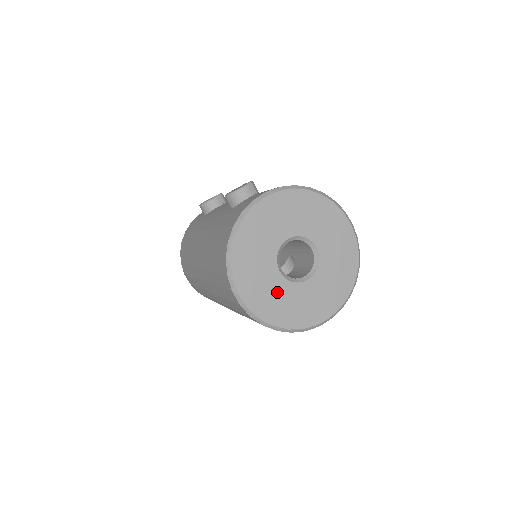
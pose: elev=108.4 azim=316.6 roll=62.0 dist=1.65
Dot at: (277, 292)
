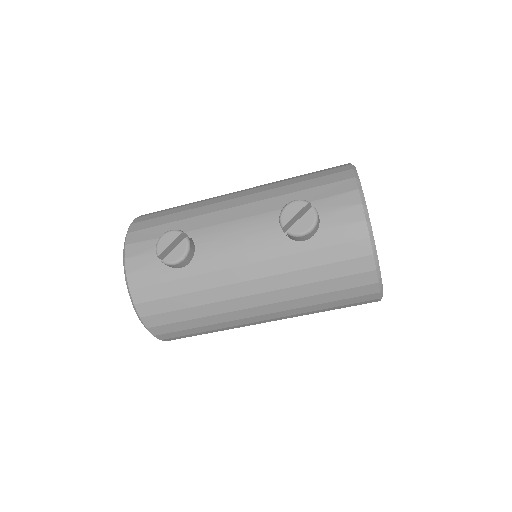
Dot at: occluded
